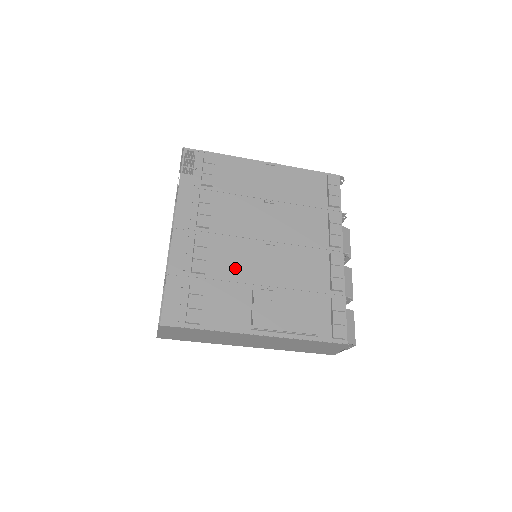
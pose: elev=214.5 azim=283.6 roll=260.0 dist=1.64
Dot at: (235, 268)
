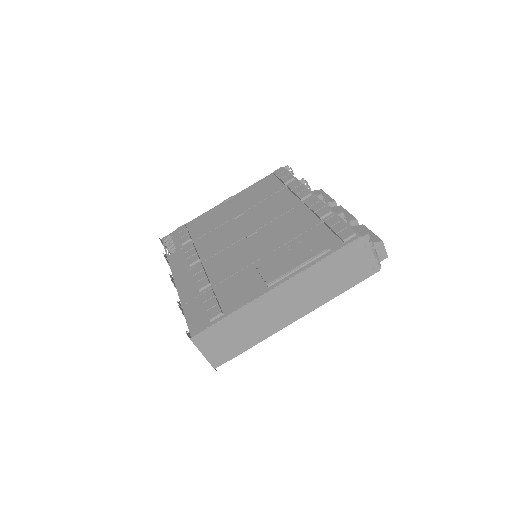
Dot at: (233, 265)
